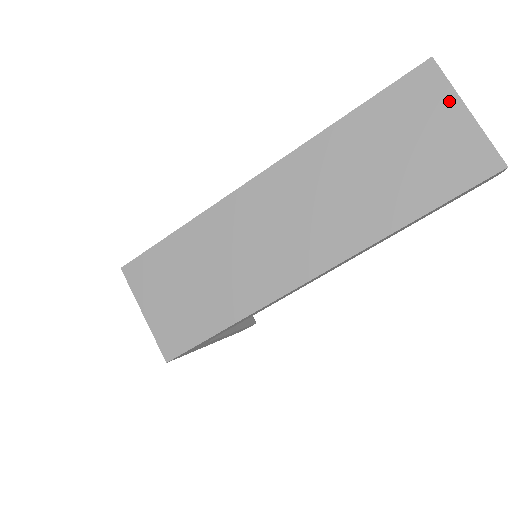
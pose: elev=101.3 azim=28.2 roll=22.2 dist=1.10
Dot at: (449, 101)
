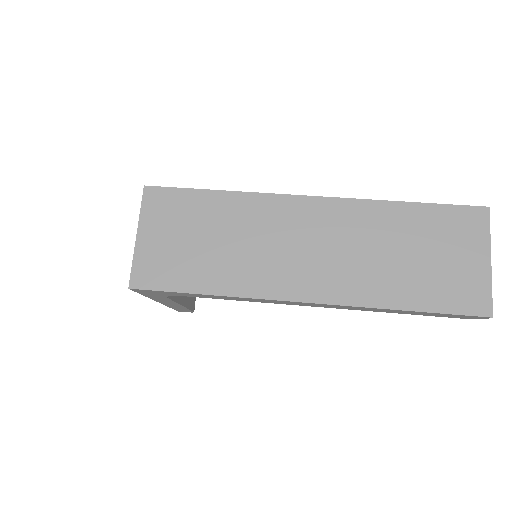
Dot at: (482, 245)
